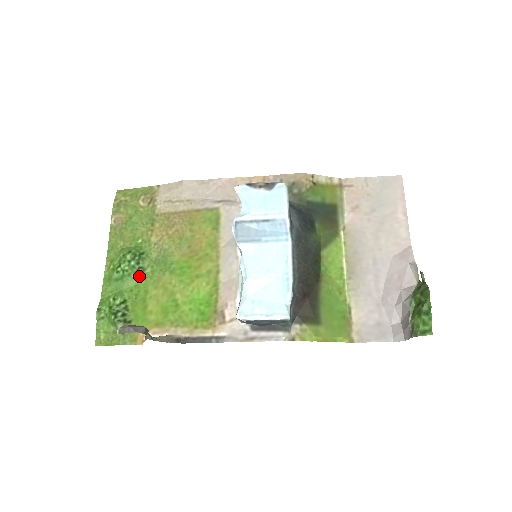
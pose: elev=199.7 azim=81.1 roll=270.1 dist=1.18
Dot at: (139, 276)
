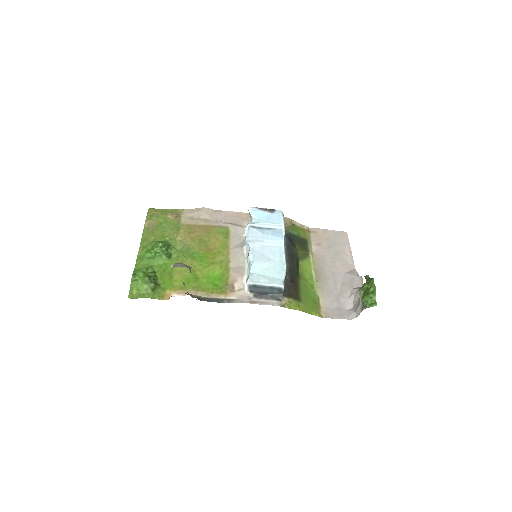
Dot at: (167, 258)
